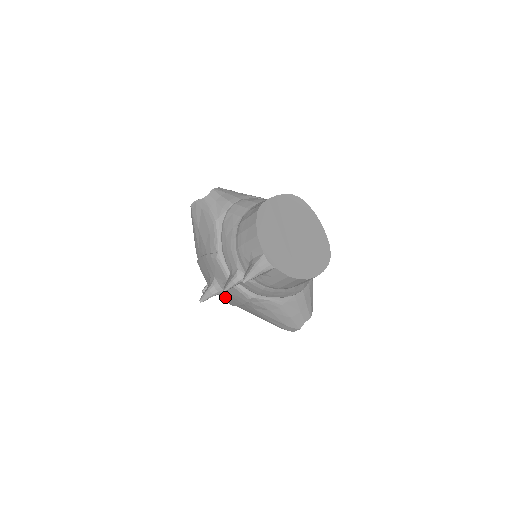
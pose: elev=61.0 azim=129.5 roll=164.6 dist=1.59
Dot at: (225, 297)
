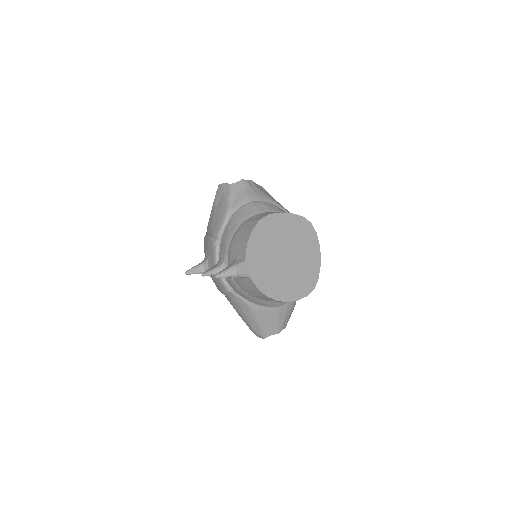
Dot at: (212, 279)
